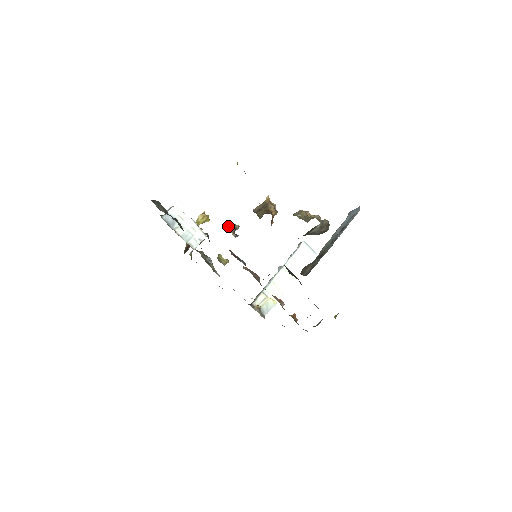
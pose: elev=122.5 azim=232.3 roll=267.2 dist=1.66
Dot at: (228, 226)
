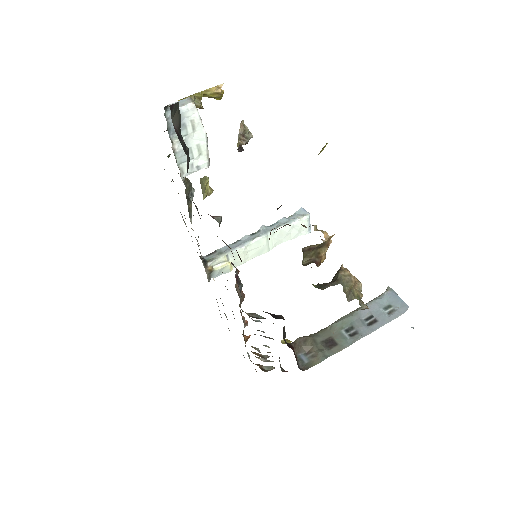
Dot at: (240, 130)
